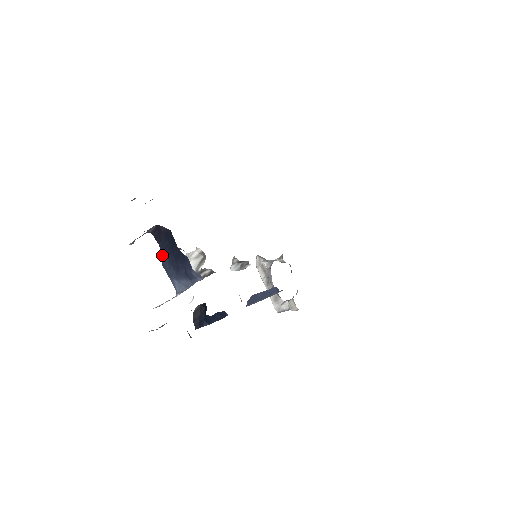
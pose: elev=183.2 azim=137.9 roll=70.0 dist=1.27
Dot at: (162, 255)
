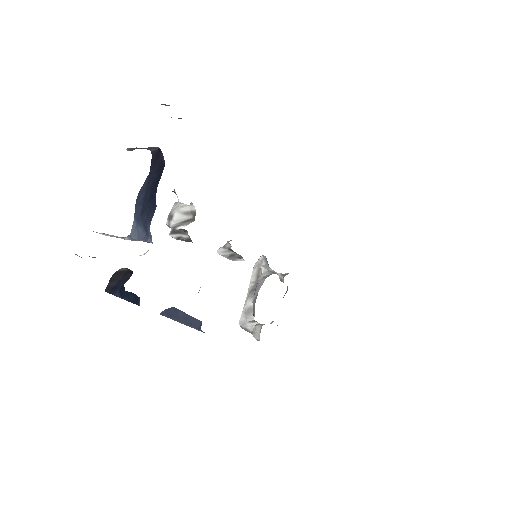
Dot at: (144, 184)
